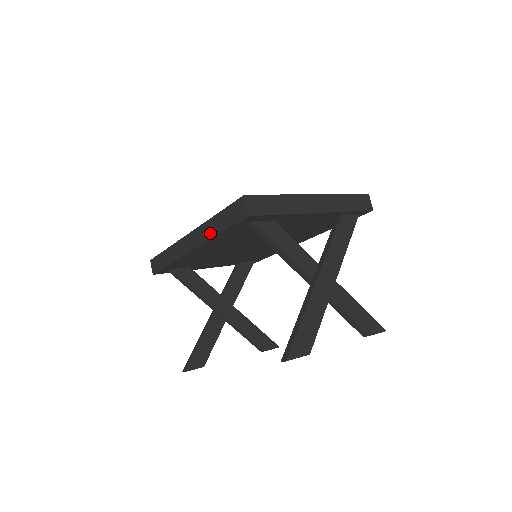
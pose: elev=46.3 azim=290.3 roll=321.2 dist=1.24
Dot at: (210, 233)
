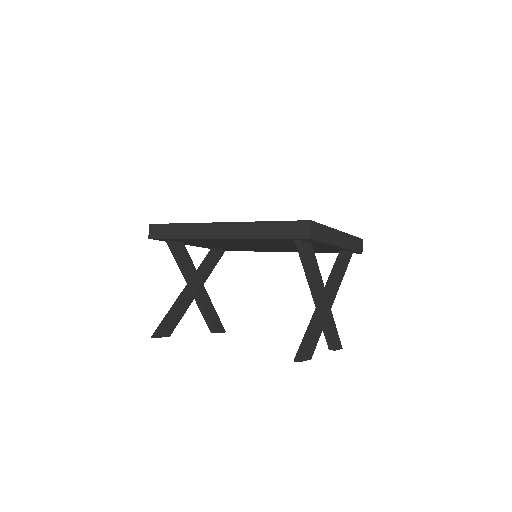
Dot at: (253, 233)
